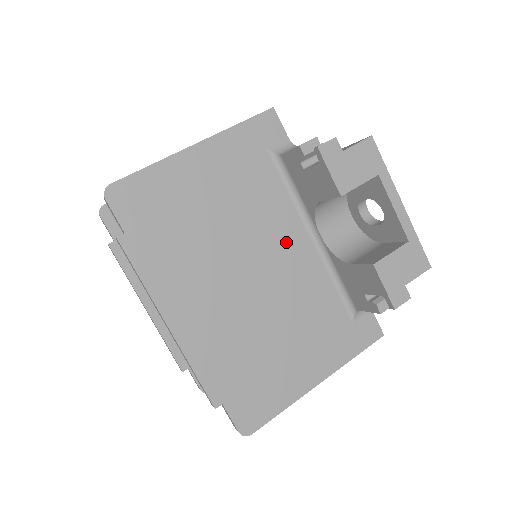
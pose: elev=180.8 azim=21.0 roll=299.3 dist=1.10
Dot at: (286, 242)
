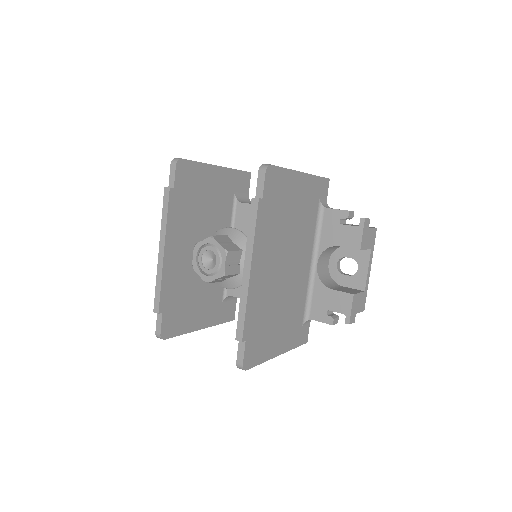
Dot at: (304, 258)
